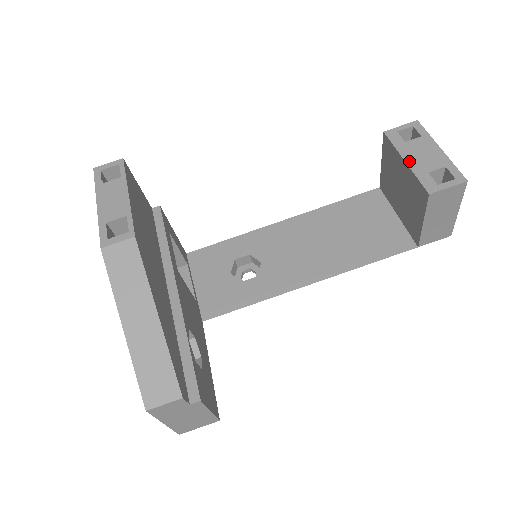
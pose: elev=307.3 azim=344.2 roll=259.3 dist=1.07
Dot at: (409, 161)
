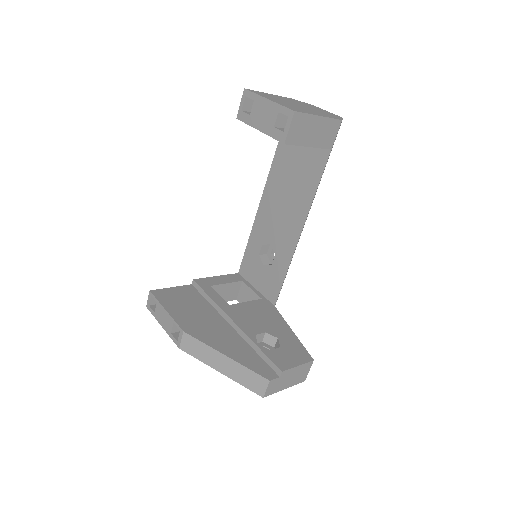
Dot at: (261, 129)
